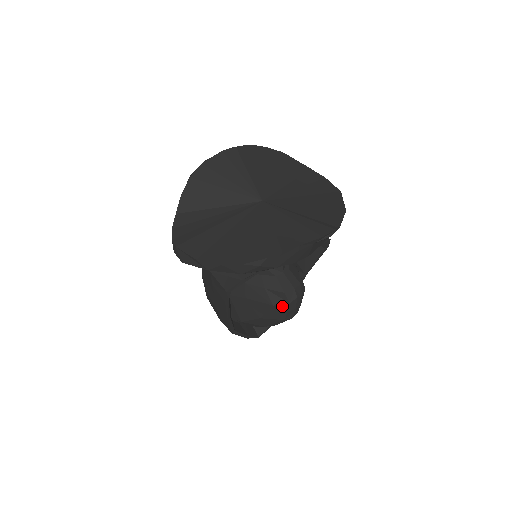
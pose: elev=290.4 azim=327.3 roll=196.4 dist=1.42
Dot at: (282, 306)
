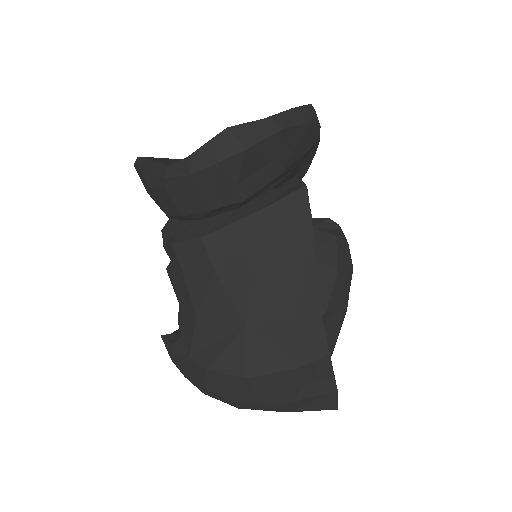
Dot at: (340, 236)
